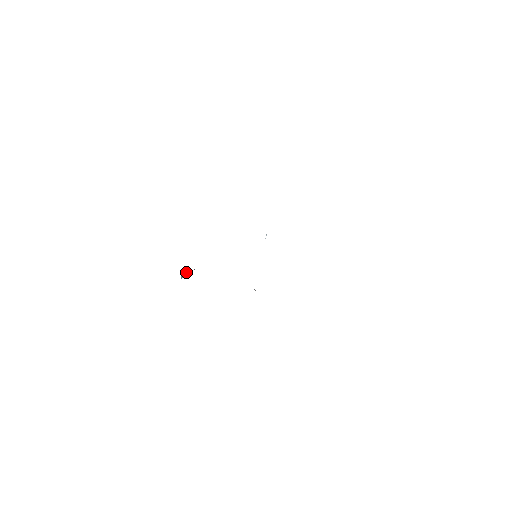
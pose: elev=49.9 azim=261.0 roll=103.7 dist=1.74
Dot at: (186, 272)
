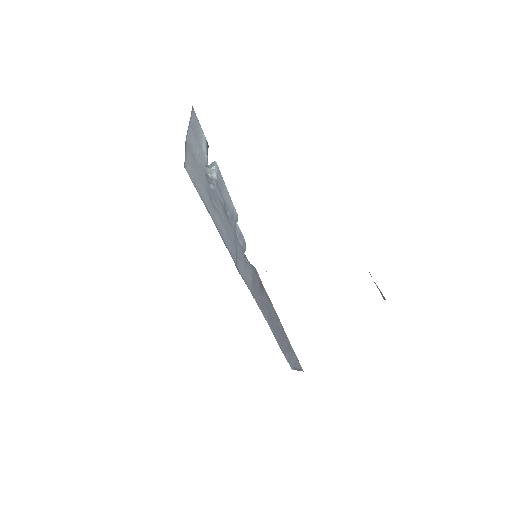
Dot at: (215, 171)
